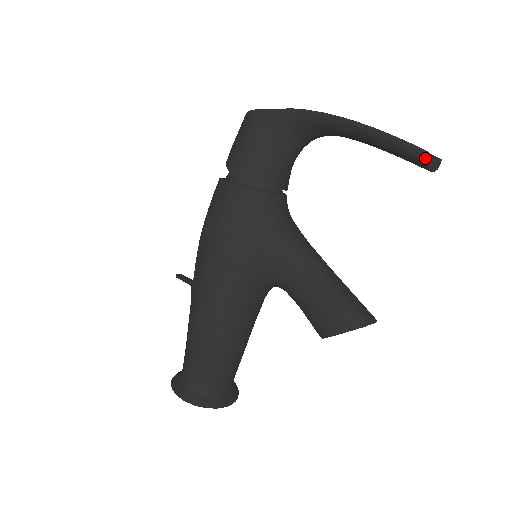
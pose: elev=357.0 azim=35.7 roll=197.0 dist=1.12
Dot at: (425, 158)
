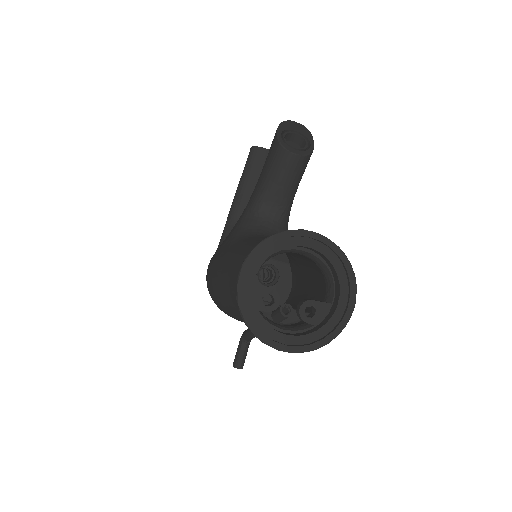
Dot at: (251, 147)
